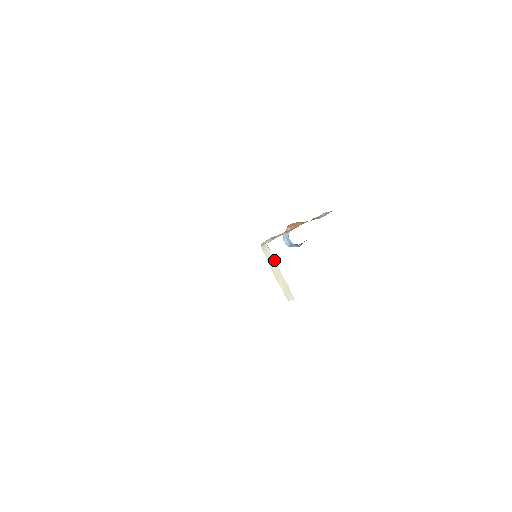
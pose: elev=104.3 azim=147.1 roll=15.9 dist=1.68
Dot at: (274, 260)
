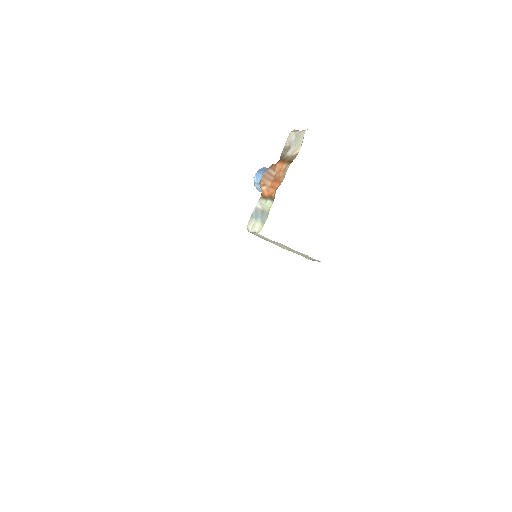
Dot at: occluded
